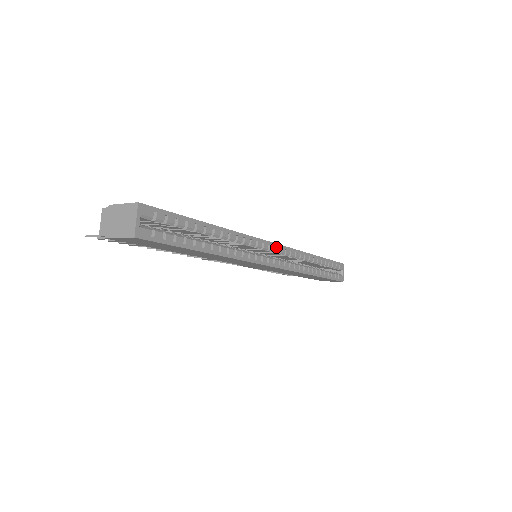
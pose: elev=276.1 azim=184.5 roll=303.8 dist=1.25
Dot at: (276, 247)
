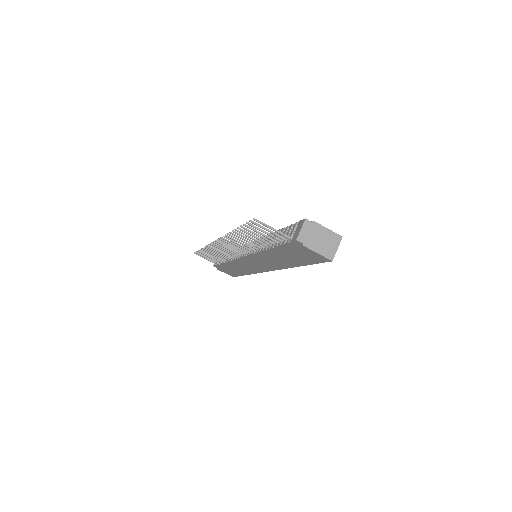
Dot at: occluded
